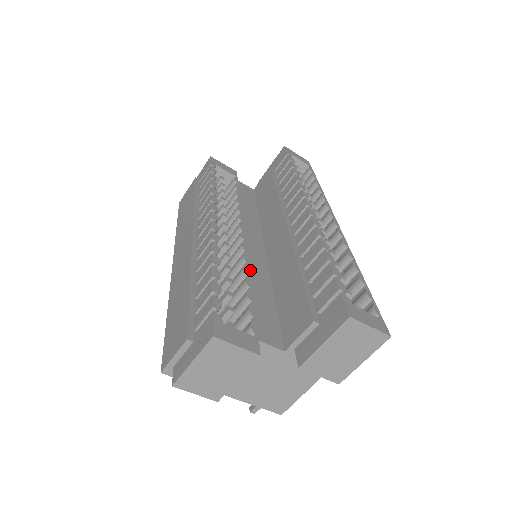
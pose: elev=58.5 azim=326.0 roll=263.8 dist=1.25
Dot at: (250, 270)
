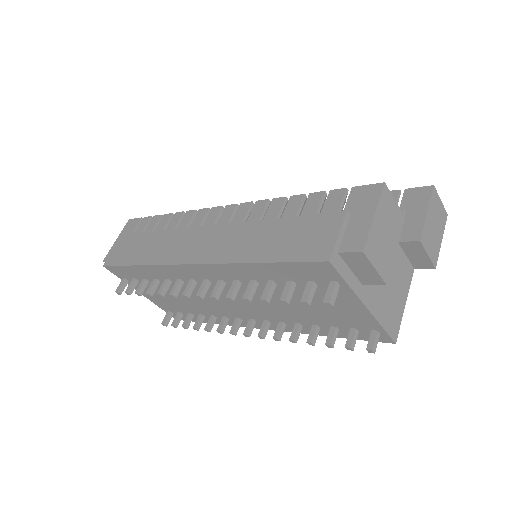
Dot at: occluded
